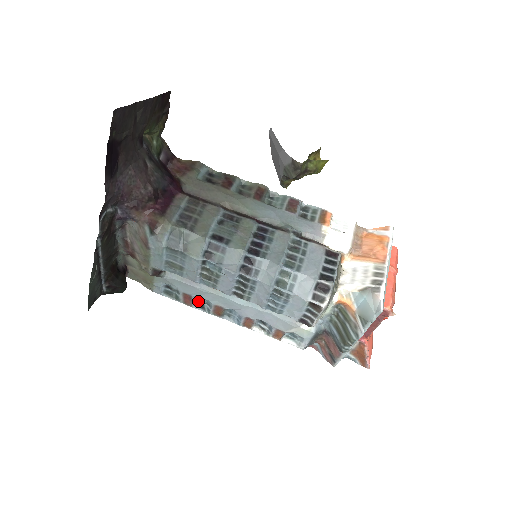
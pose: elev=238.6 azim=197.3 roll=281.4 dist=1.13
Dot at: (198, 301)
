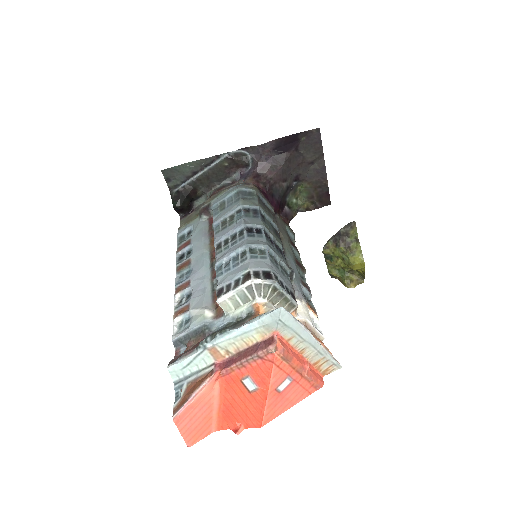
Dot at: (185, 254)
